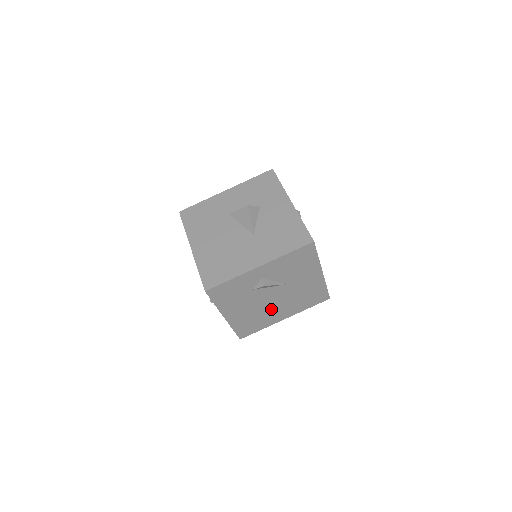
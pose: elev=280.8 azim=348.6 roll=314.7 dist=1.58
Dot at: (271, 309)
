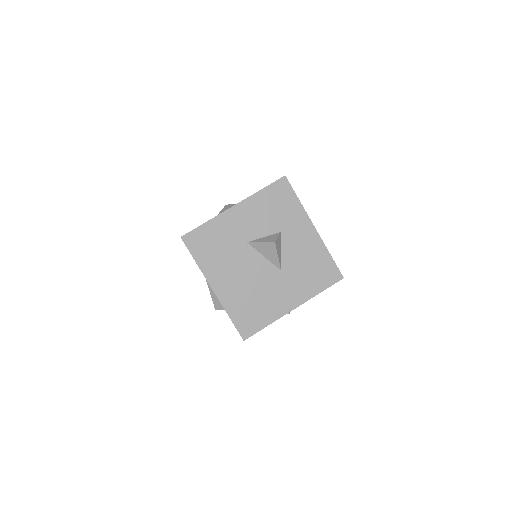
Dot at: occluded
